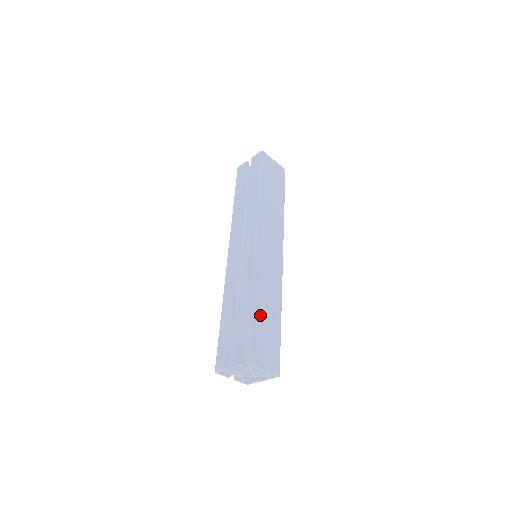
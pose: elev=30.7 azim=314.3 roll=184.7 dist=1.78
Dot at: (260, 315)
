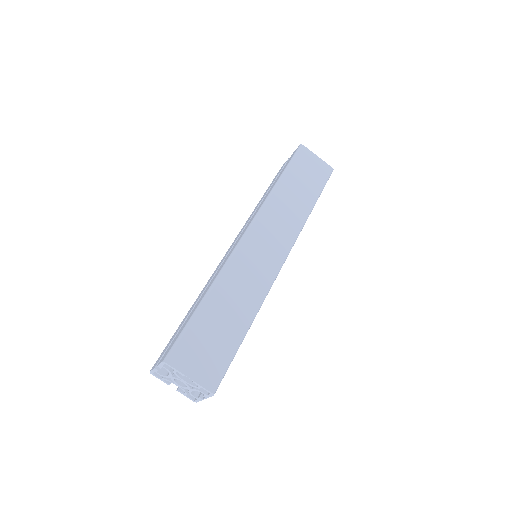
Dot at: (212, 314)
